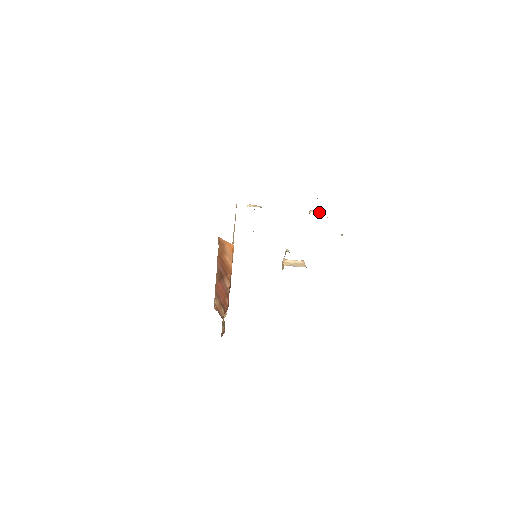
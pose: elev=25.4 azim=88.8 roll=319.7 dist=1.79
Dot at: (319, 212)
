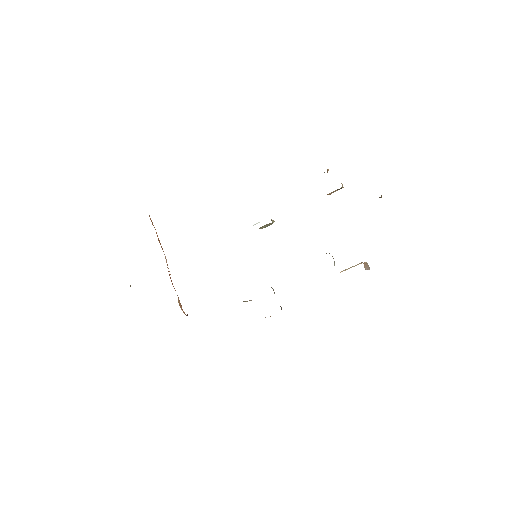
Dot at: occluded
